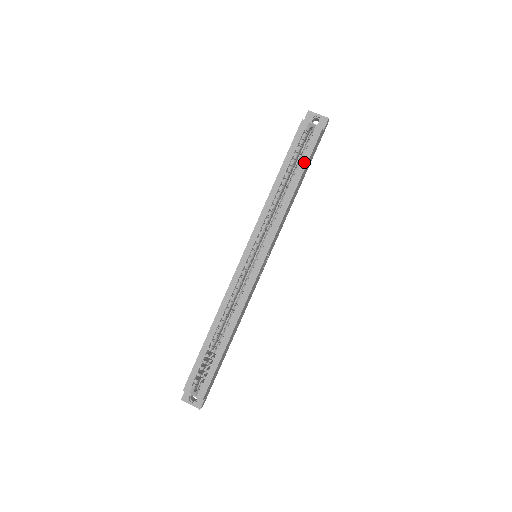
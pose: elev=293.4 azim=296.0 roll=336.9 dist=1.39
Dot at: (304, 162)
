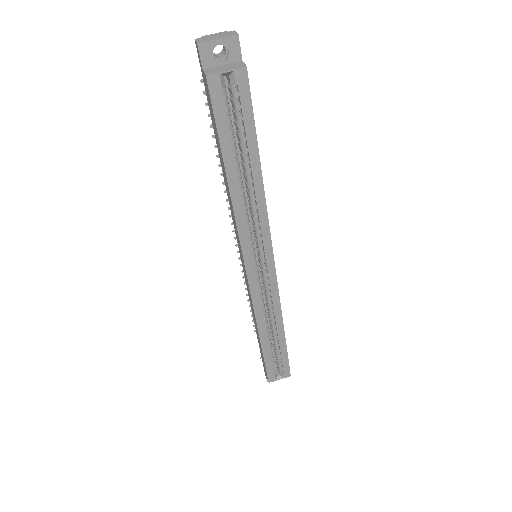
Dot at: (251, 134)
